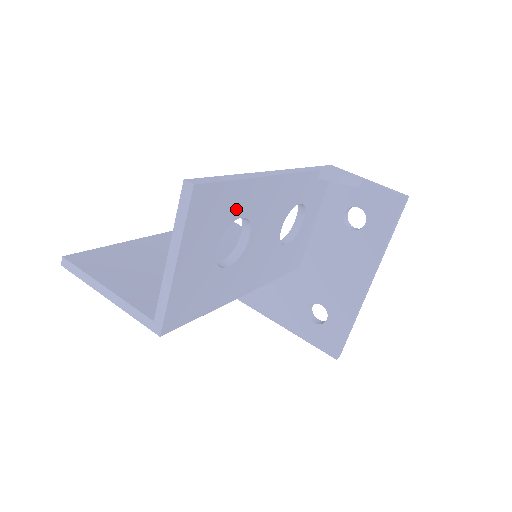
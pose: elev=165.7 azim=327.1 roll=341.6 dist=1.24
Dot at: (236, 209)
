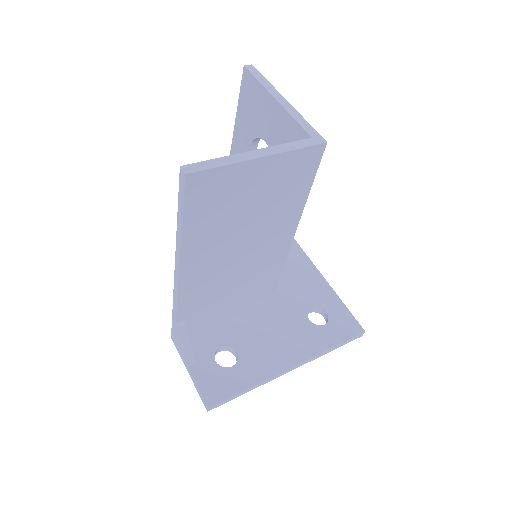
Dot at: occluded
